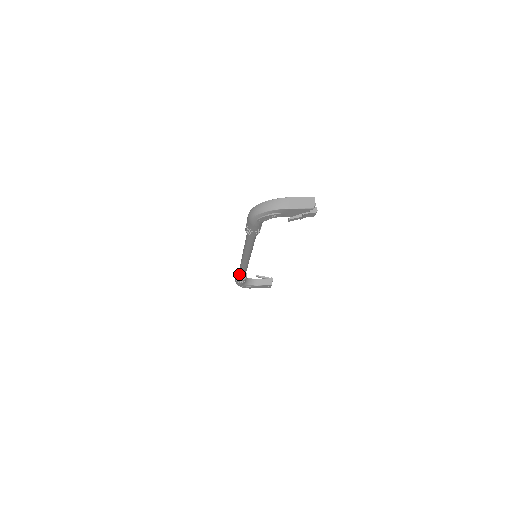
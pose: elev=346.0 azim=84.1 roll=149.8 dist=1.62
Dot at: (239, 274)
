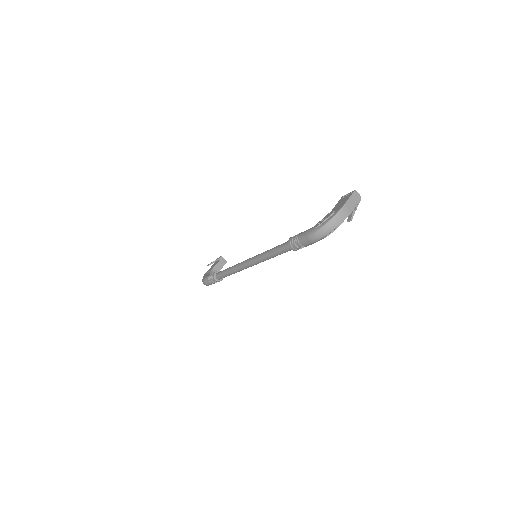
Dot at: occluded
